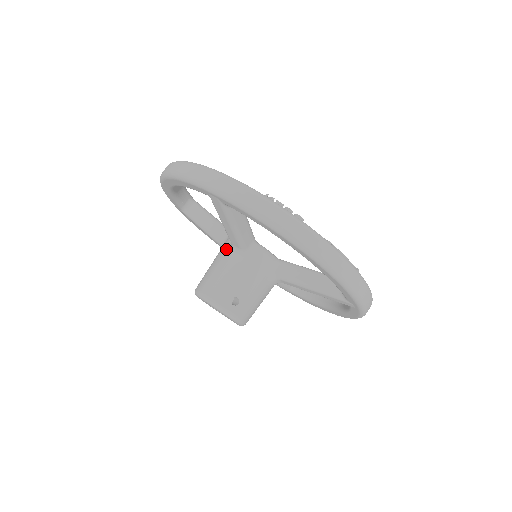
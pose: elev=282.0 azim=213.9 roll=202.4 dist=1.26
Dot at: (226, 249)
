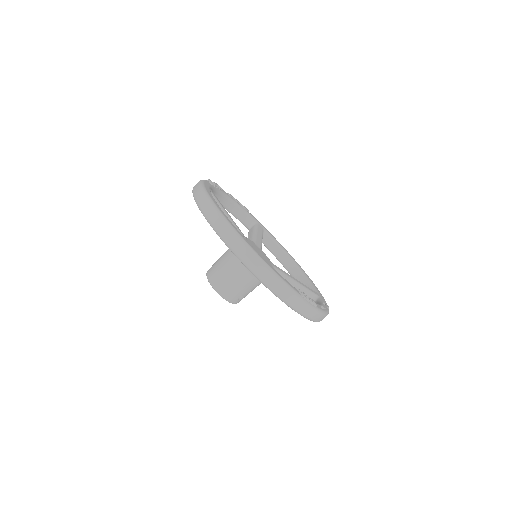
Dot at: (241, 263)
